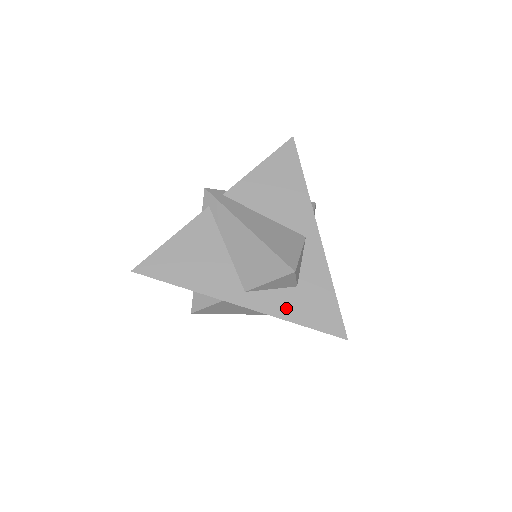
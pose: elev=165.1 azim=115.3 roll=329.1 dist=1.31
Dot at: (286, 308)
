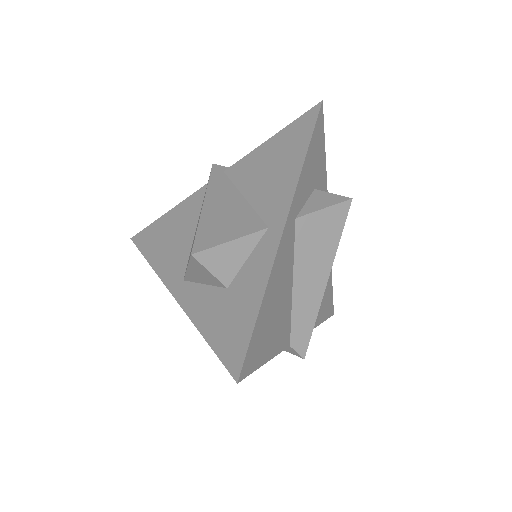
Dot at: (204, 311)
